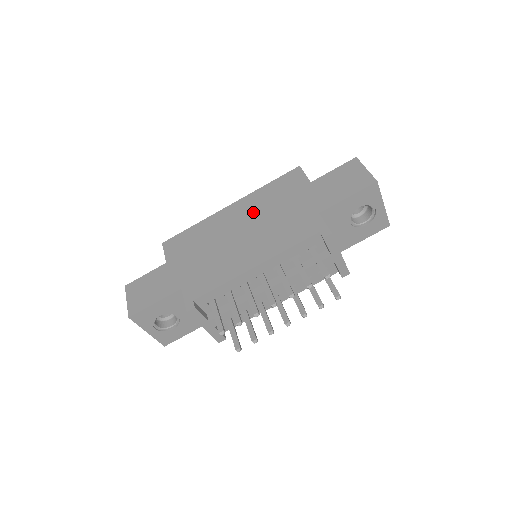
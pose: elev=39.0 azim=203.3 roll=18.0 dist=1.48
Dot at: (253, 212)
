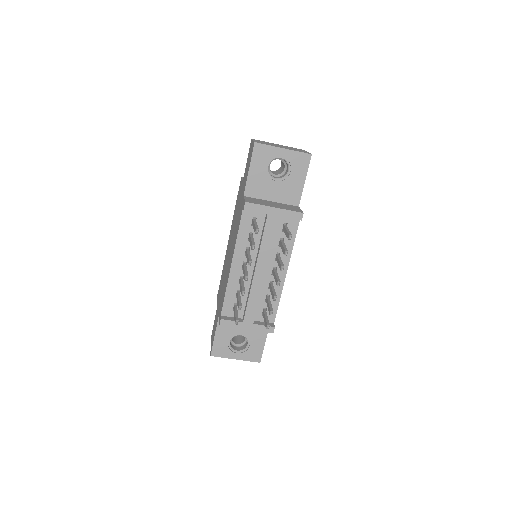
Dot at: (232, 231)
